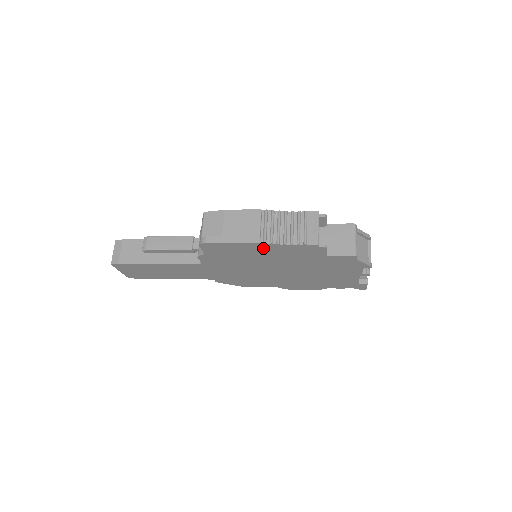
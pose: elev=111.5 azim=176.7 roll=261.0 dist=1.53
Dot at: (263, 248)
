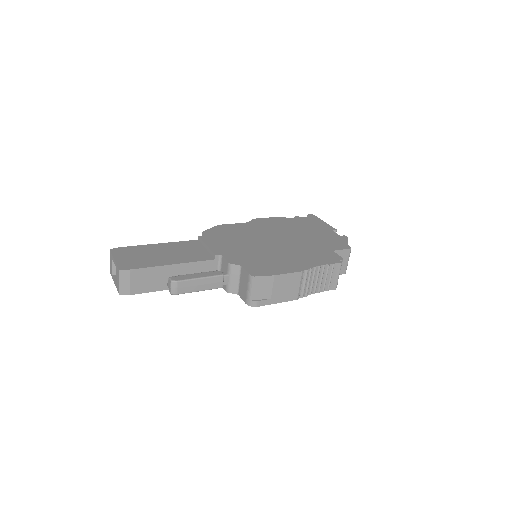
Dot at: occluded
